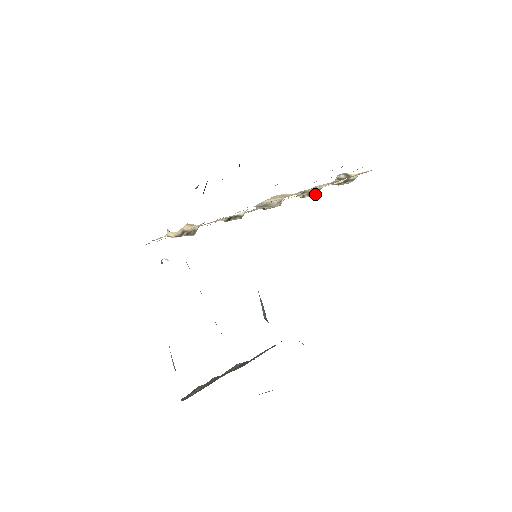
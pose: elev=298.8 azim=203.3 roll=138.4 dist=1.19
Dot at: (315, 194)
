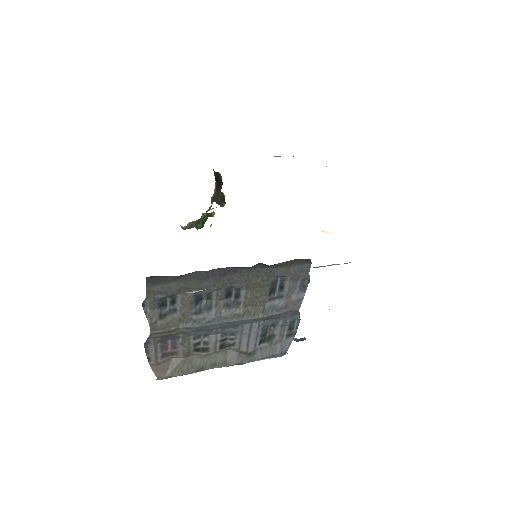
Dot at: occluded
